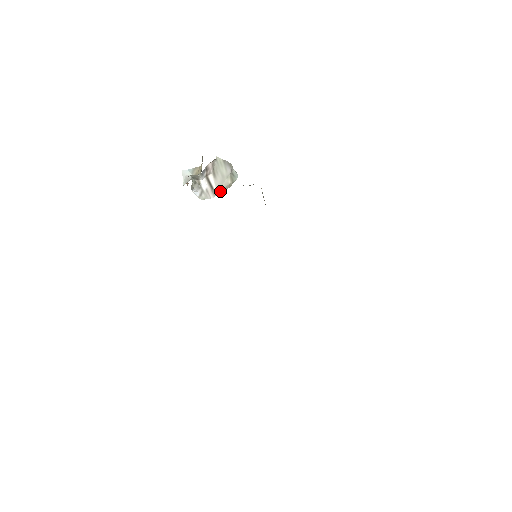
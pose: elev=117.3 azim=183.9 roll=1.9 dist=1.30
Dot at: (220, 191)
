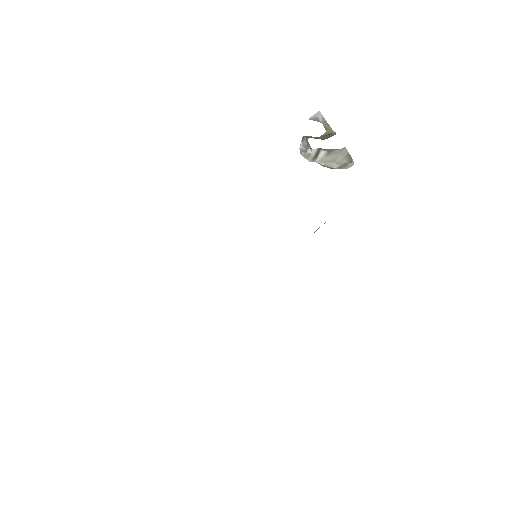
Dot at: (320, 164)
